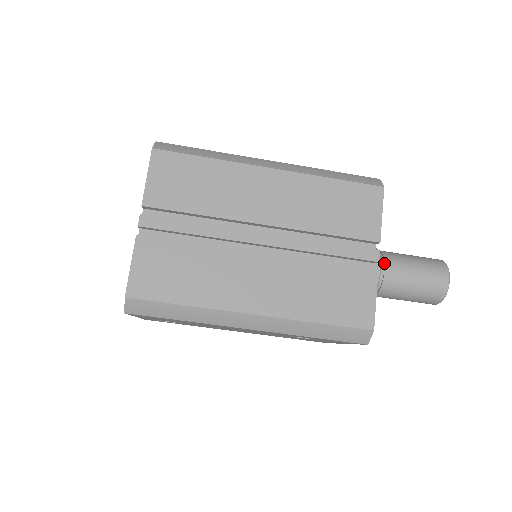
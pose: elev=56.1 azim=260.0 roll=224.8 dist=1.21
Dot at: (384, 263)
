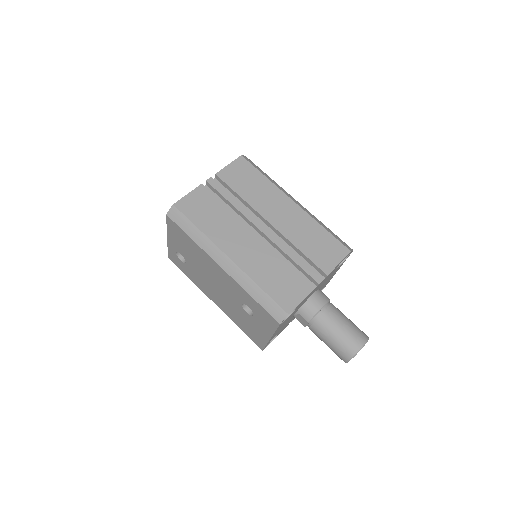
Dot at: (328, 307)
